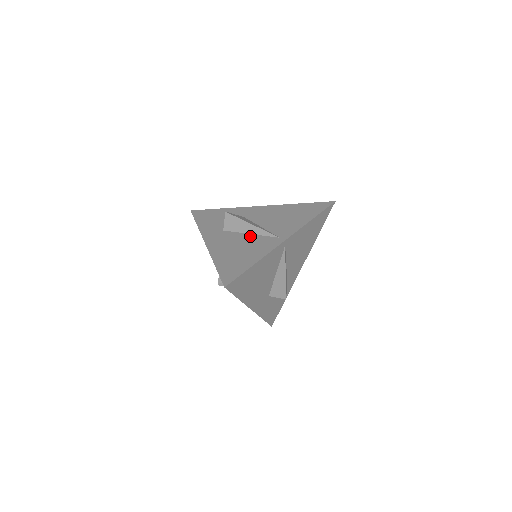
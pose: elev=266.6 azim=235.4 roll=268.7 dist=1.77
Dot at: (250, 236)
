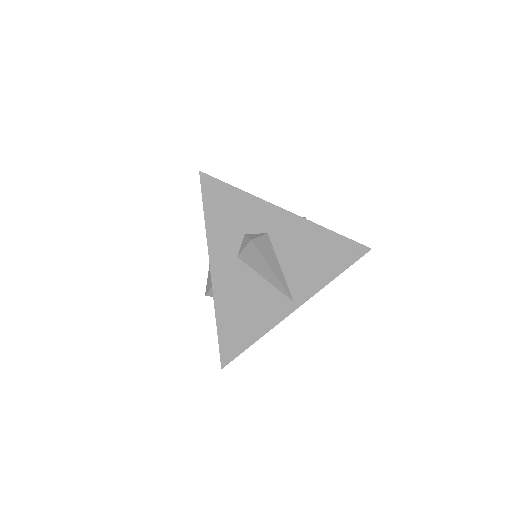
Dot at: (265, 285)
